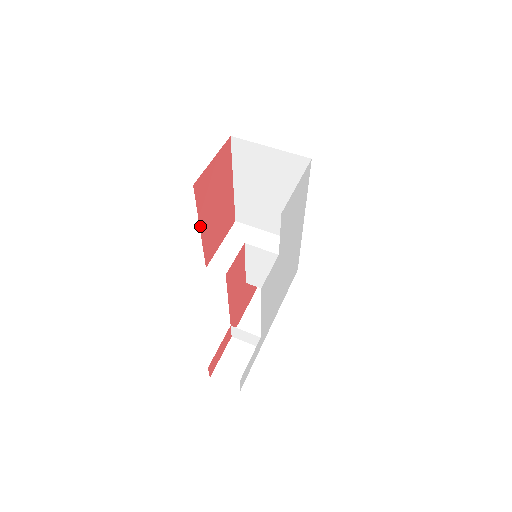
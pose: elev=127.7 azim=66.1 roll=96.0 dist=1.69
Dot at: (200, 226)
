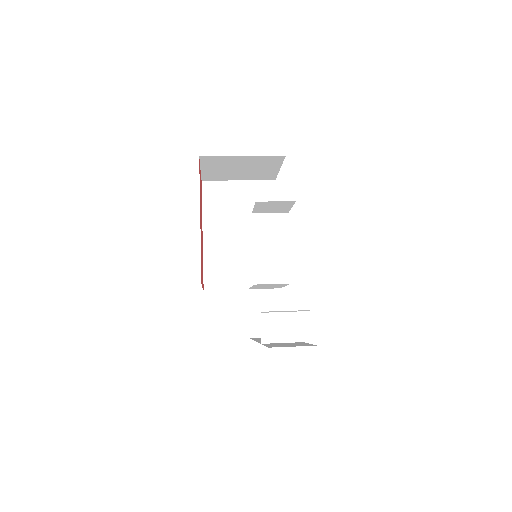
Dot at: occluded
